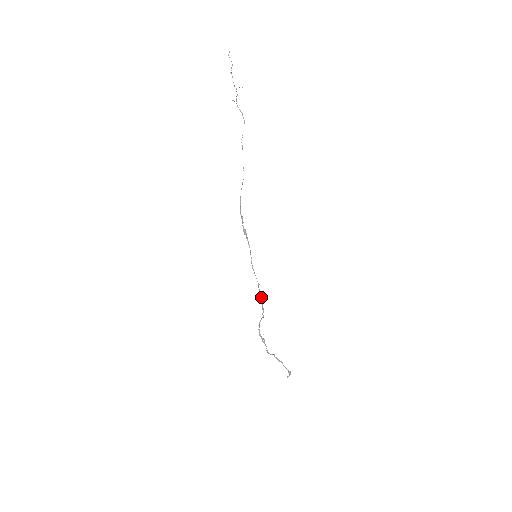
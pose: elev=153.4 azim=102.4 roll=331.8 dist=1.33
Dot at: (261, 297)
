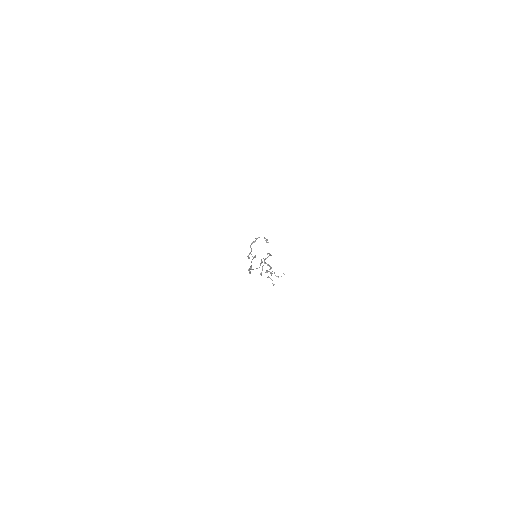
Dot at: (255, 256)
